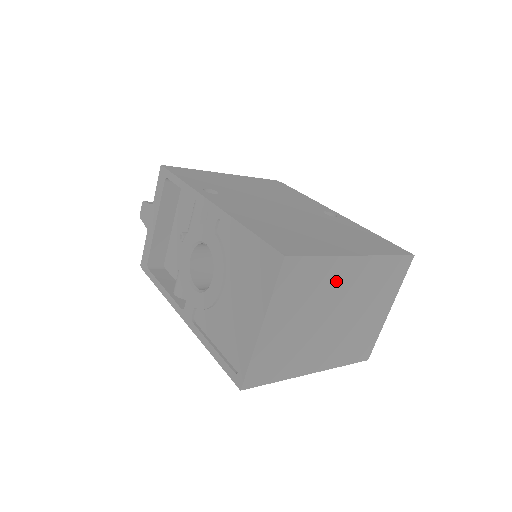
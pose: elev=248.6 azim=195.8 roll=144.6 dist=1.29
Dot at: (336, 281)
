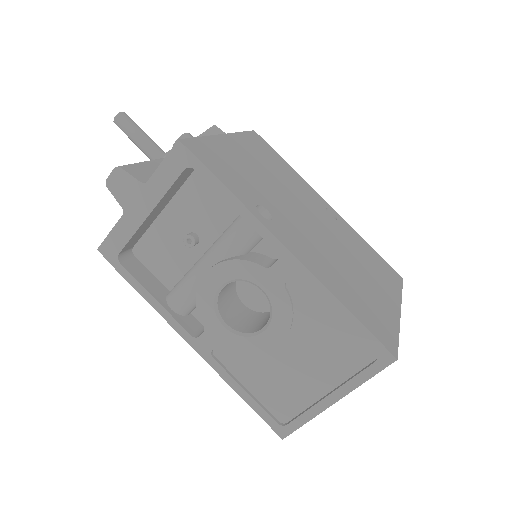
Dot at: occluded
